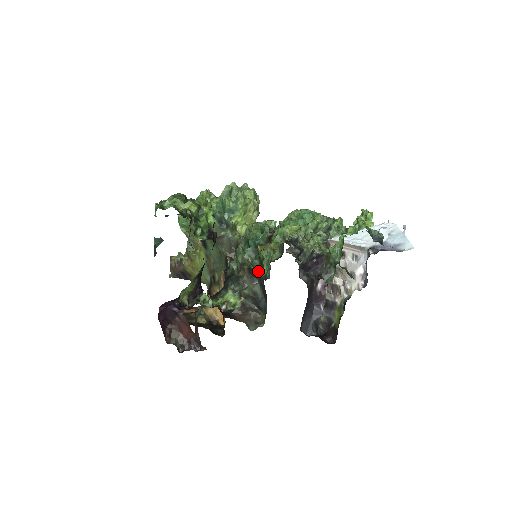
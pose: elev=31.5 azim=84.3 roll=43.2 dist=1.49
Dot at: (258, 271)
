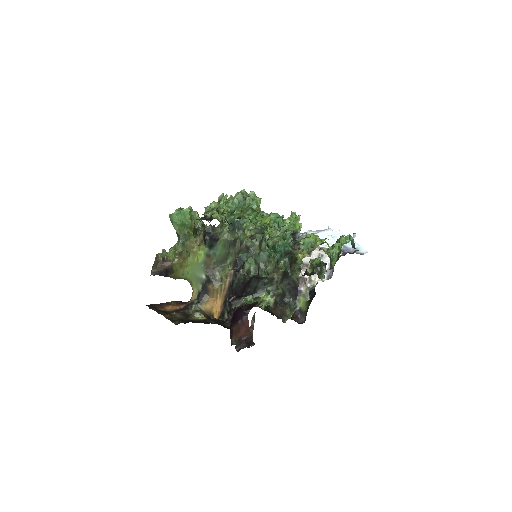
Dot at: (289, 273)
